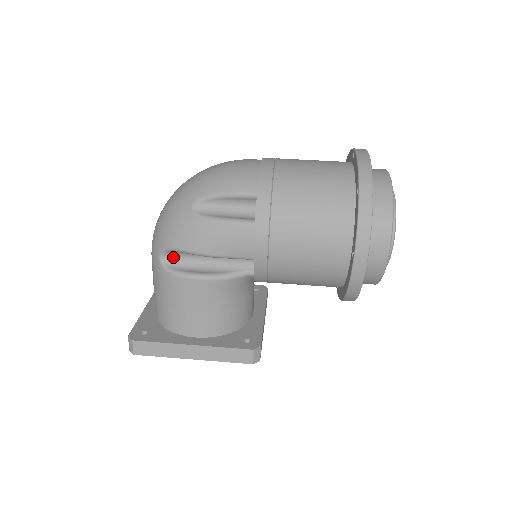
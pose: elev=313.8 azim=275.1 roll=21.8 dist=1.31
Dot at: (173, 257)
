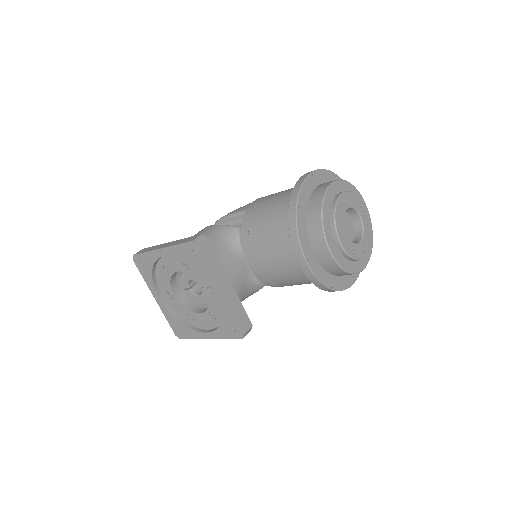
Dot at: occluded
